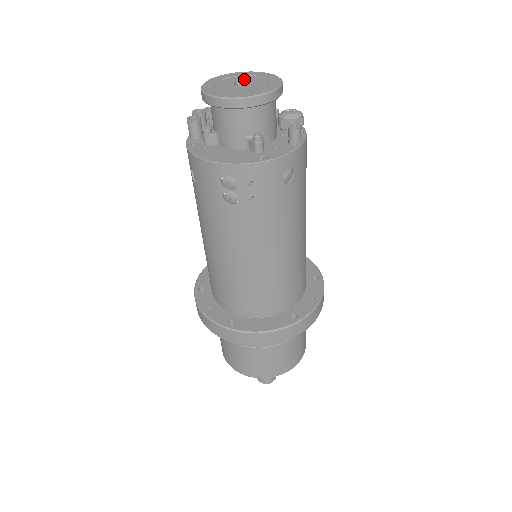
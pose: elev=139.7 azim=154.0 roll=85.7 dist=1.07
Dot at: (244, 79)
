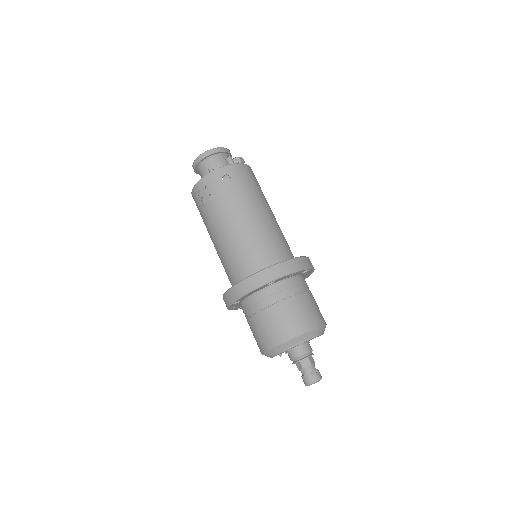
Dot at: occluded
